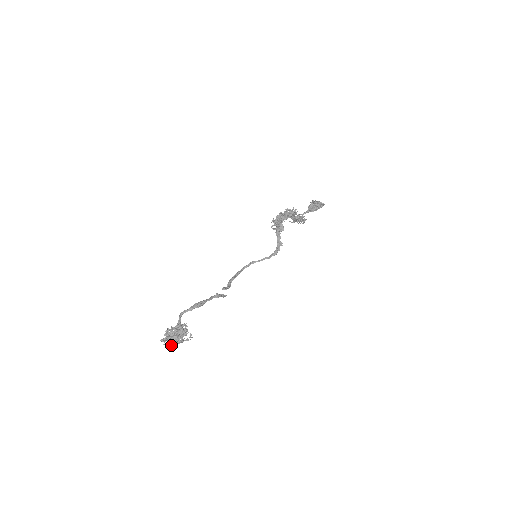
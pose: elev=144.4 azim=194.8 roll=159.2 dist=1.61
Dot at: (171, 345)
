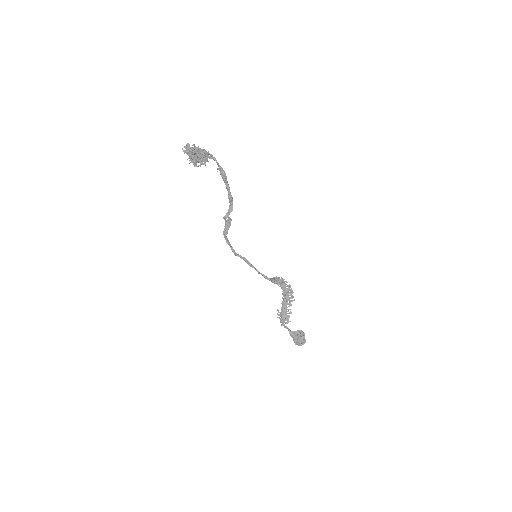
Dot at: (186, 153)
